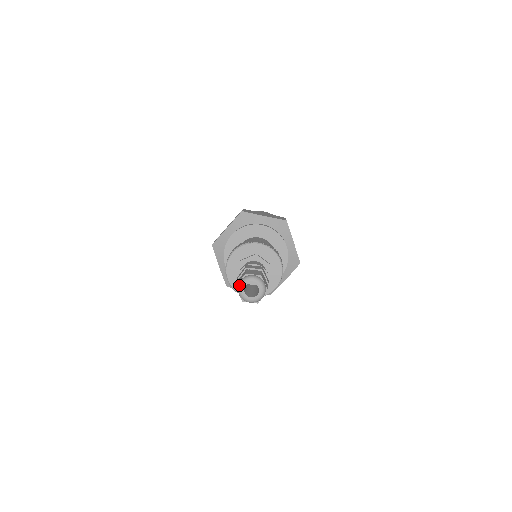
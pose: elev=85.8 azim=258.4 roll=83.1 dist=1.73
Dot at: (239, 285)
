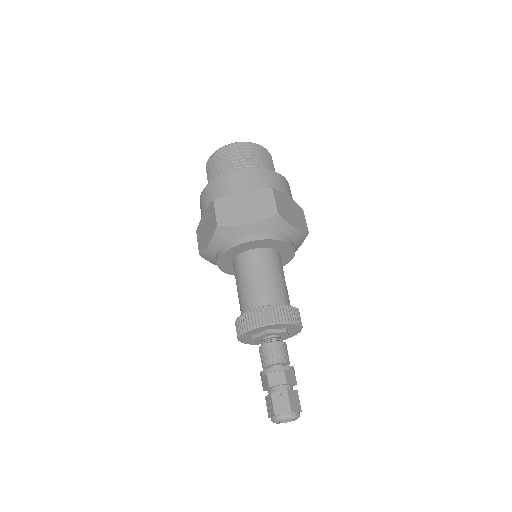
Dot at: occluded
